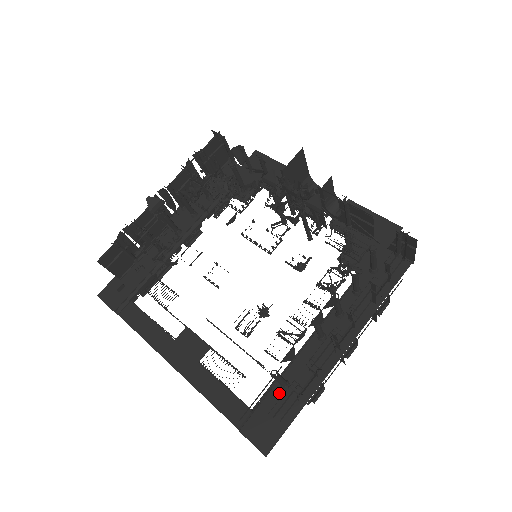
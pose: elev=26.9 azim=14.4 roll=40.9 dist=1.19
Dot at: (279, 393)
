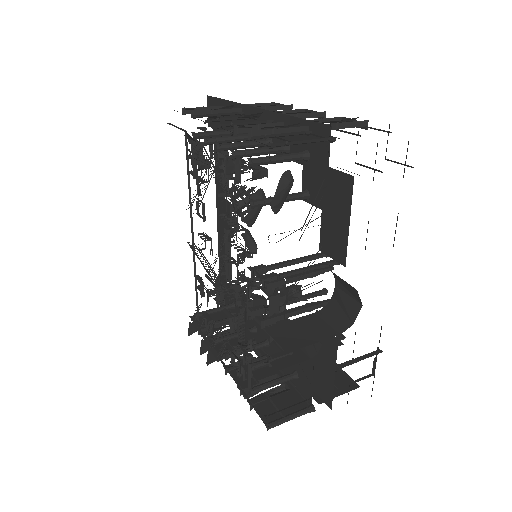
Dot at: (231, 302)
